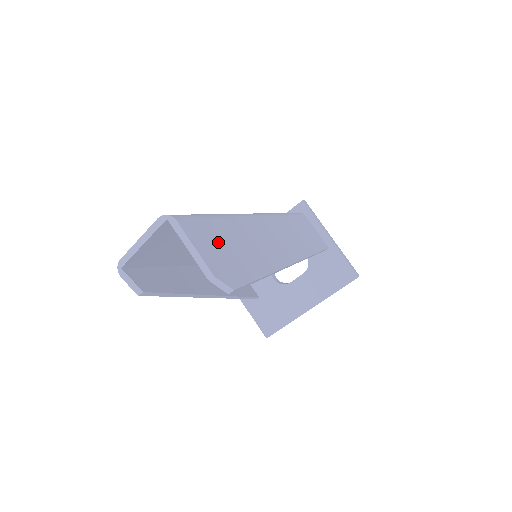
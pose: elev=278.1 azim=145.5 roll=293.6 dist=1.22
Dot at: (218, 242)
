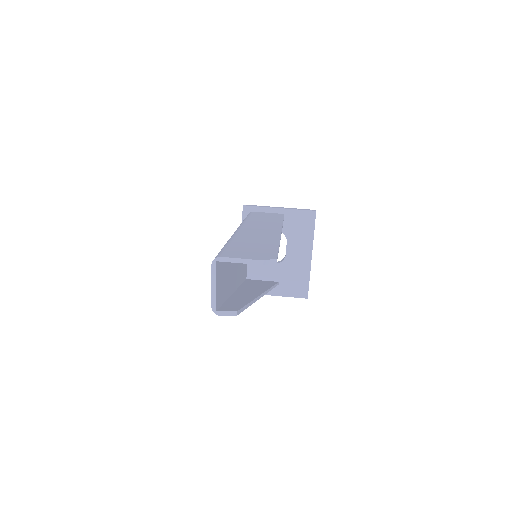
Dot at: (244, 251)
